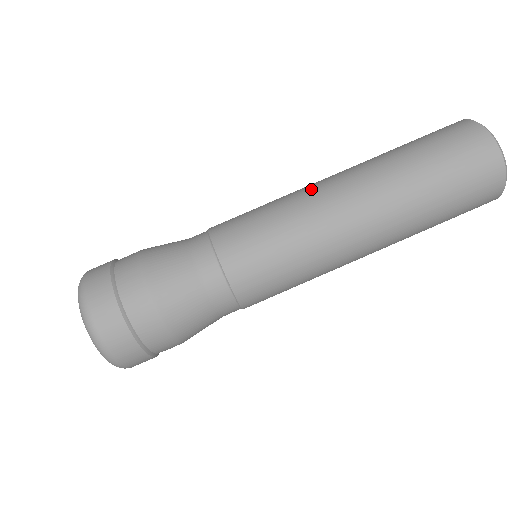
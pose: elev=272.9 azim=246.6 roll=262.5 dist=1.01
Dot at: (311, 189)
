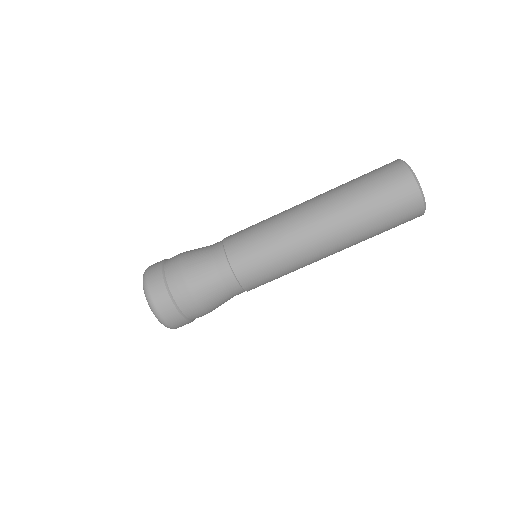
Dot at: (290, 213)
